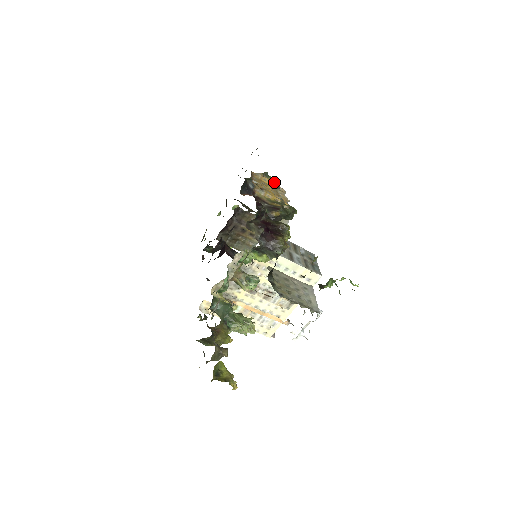
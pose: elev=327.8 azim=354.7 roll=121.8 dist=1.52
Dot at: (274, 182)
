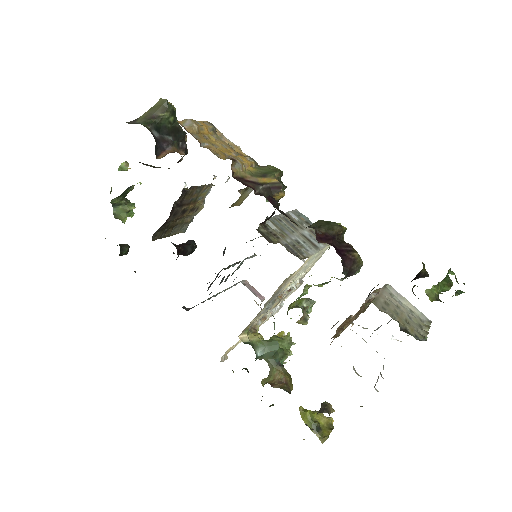
Dot at: (207, 124)
